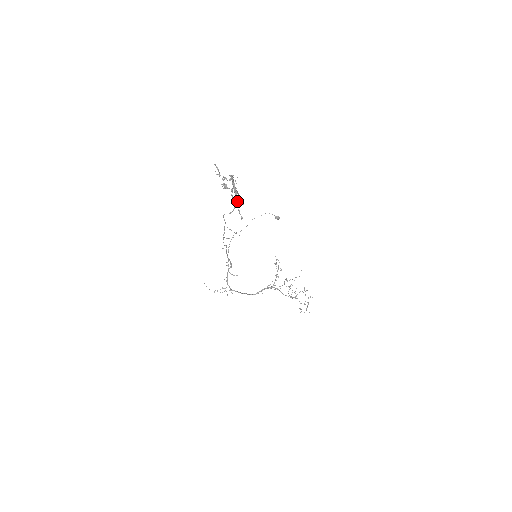
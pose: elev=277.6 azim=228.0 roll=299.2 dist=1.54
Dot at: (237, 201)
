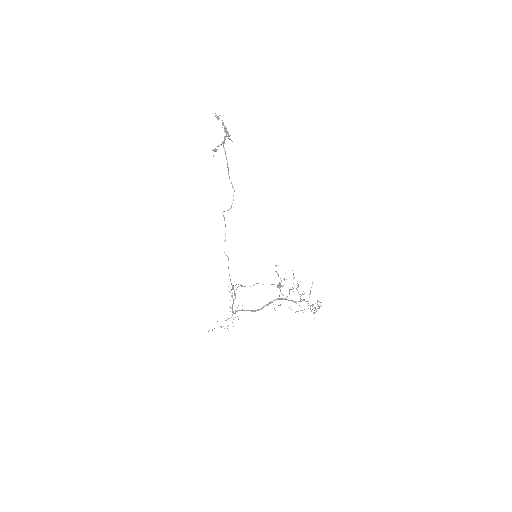
Dot at: (227, 133)
